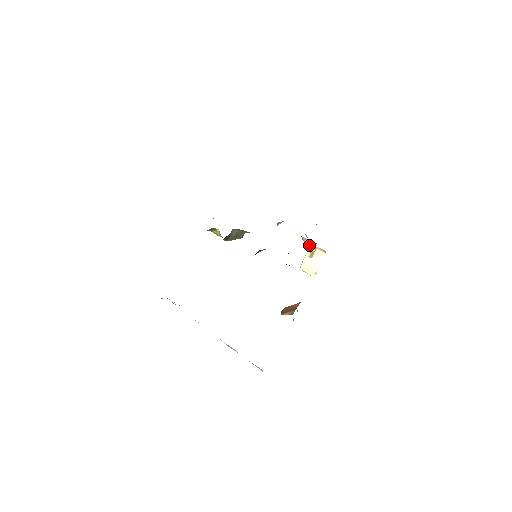
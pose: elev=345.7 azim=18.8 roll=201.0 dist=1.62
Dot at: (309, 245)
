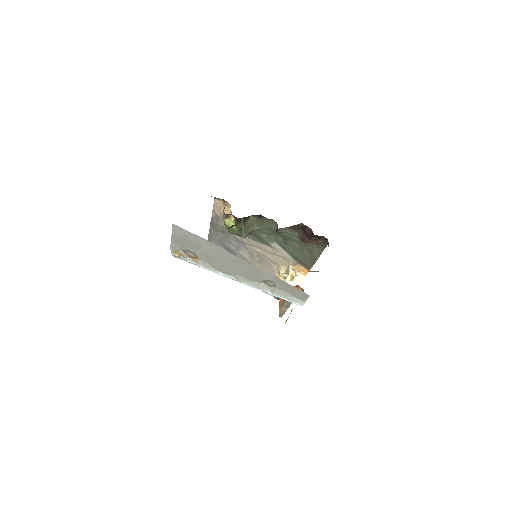
Dot at: (292, 267)
